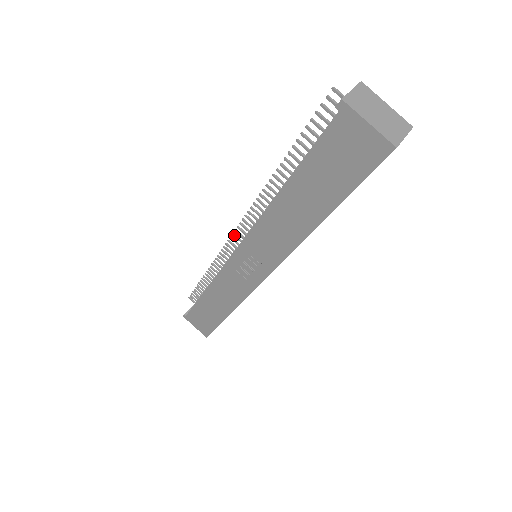
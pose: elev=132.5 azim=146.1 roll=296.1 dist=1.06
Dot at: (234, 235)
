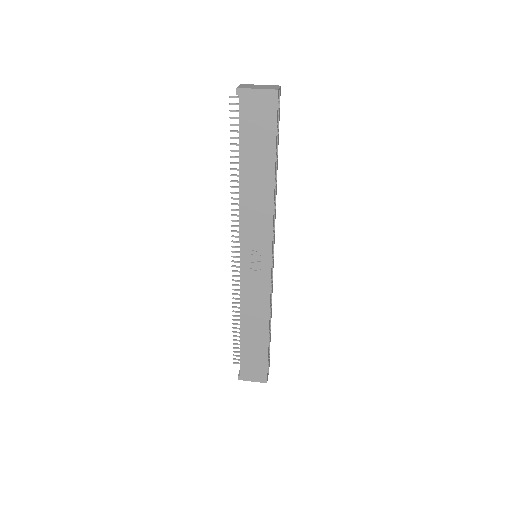
Dot at: (233, 256)
